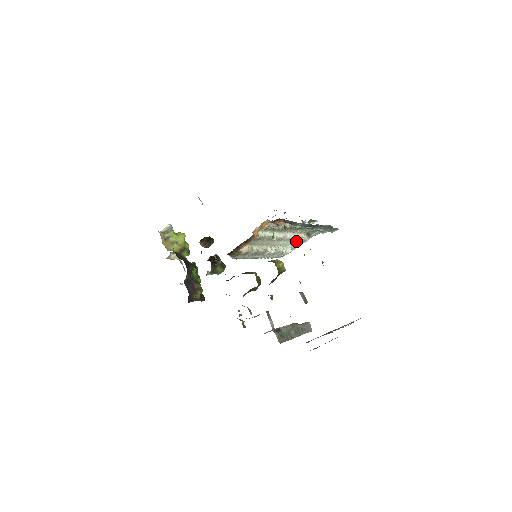
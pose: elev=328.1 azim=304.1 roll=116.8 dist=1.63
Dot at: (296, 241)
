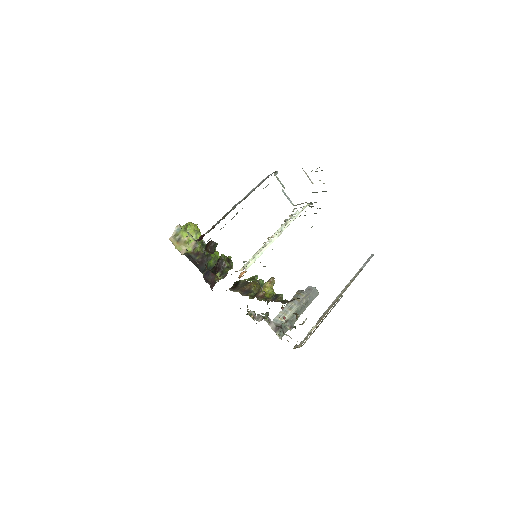
Dot at: occluded
